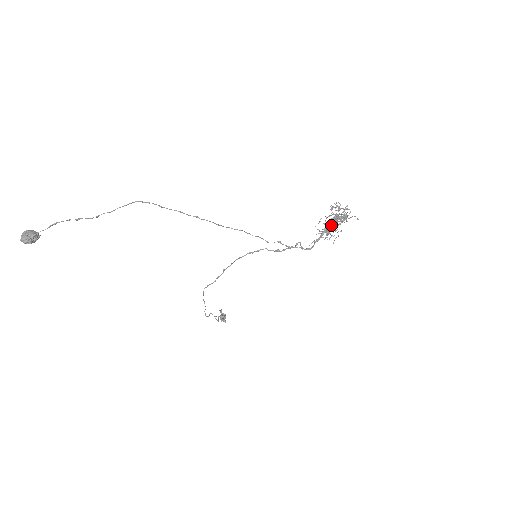
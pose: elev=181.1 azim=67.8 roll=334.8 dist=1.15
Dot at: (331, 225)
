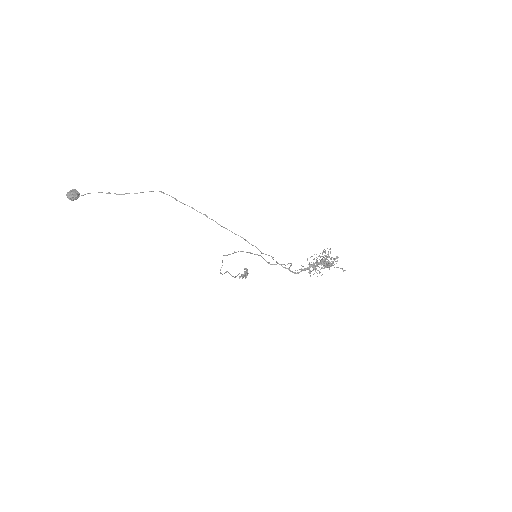
Dot at: occluded
